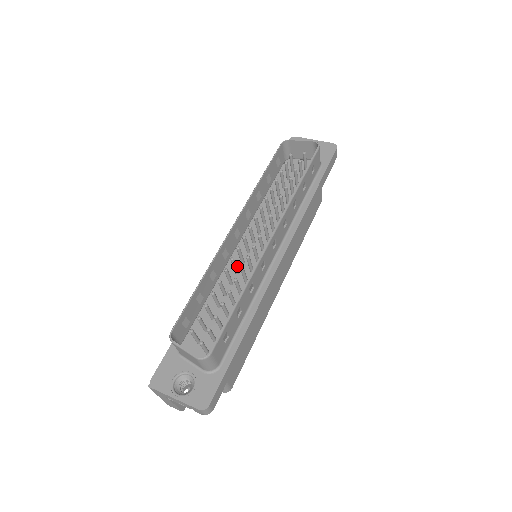
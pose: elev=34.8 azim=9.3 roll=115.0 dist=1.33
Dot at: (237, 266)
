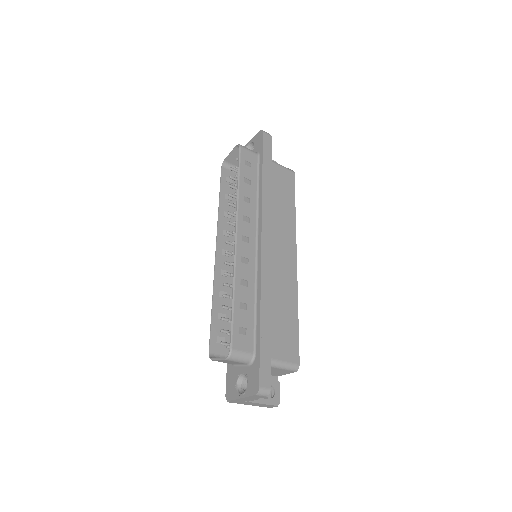
Dot at: occluded
